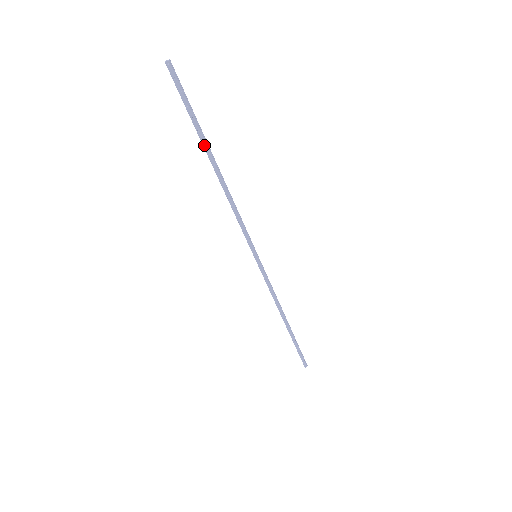
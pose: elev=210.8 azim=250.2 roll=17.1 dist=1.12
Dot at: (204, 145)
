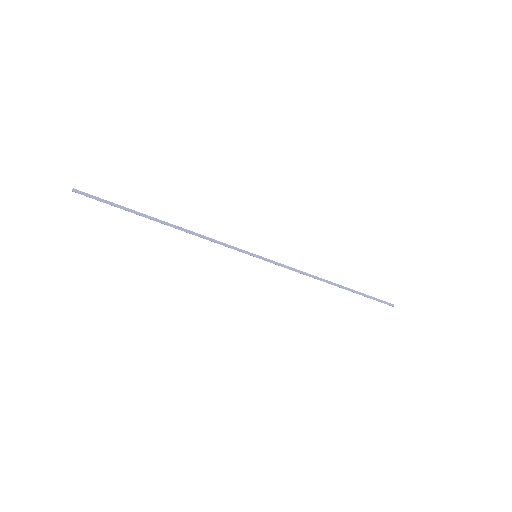
Dot at: occluded
